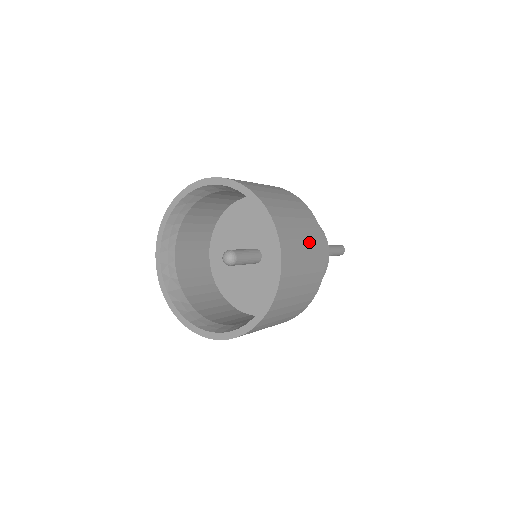
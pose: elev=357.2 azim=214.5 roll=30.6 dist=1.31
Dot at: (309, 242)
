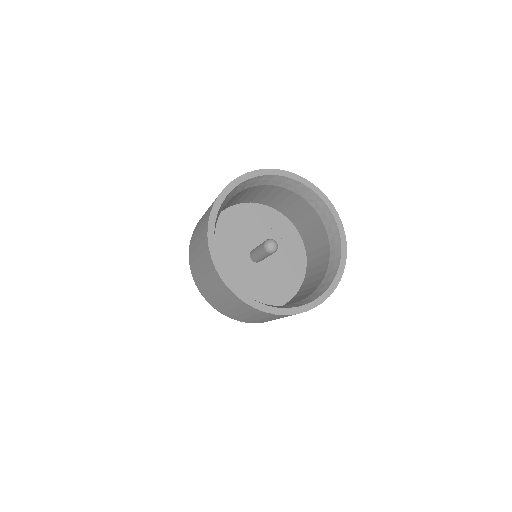
Dot at: occluded
